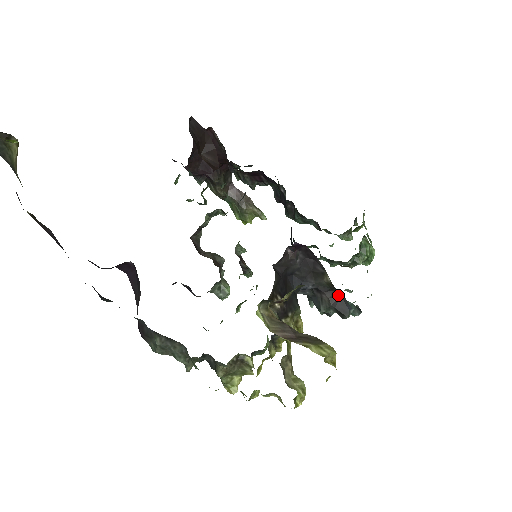
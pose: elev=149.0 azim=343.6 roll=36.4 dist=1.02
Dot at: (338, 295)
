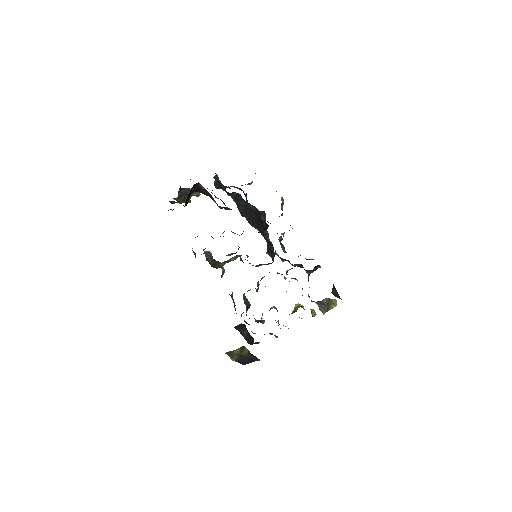
Dot at: occluded
